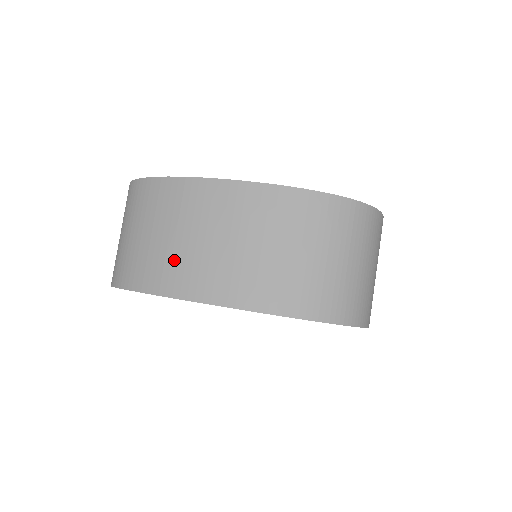
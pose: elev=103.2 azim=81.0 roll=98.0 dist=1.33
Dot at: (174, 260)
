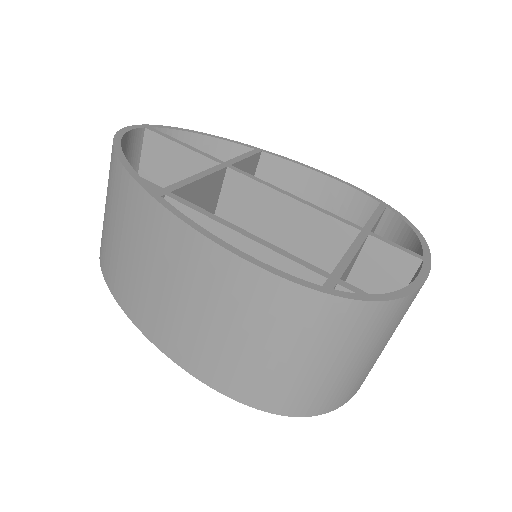
Dot at: (127, 276)
